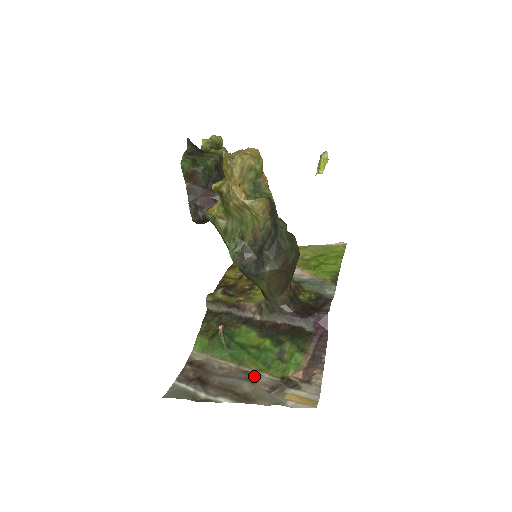
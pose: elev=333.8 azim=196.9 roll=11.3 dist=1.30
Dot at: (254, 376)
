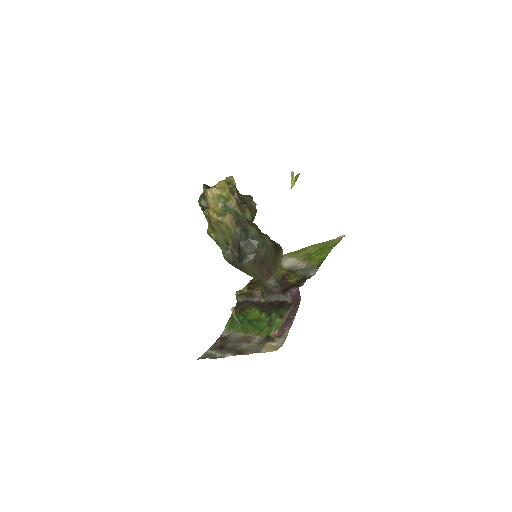
Dot at: (251, 339)
